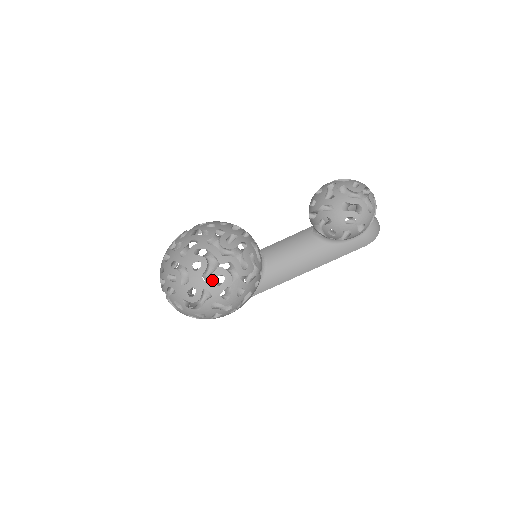
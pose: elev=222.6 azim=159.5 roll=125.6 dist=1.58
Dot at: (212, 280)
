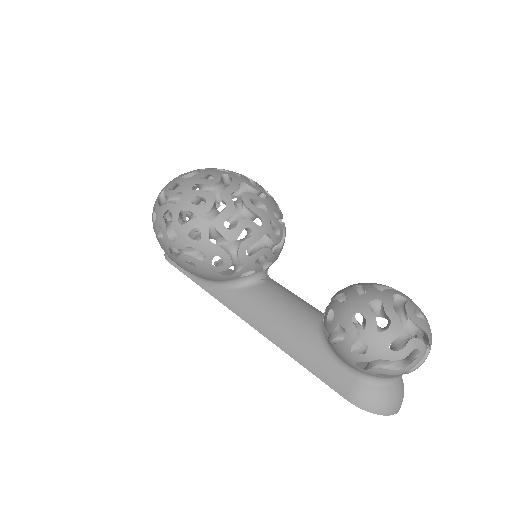
Dot at: (195, 193)
